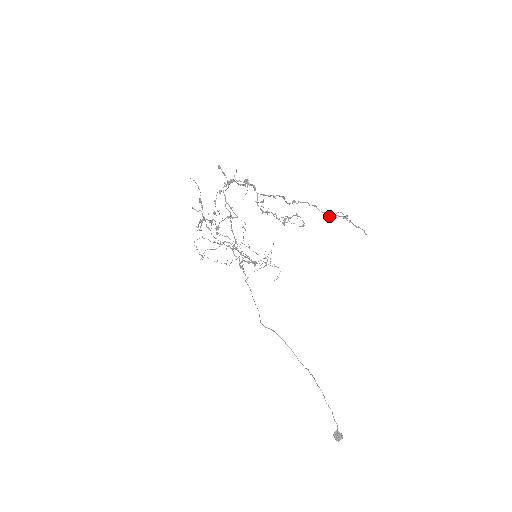
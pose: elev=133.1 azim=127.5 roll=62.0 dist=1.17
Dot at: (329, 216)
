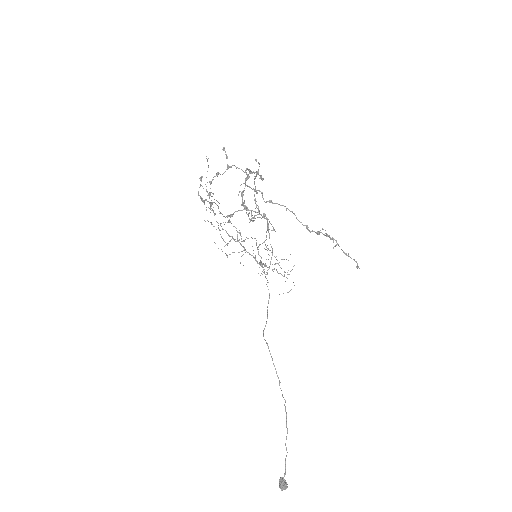
Dot at: (308, 229)
